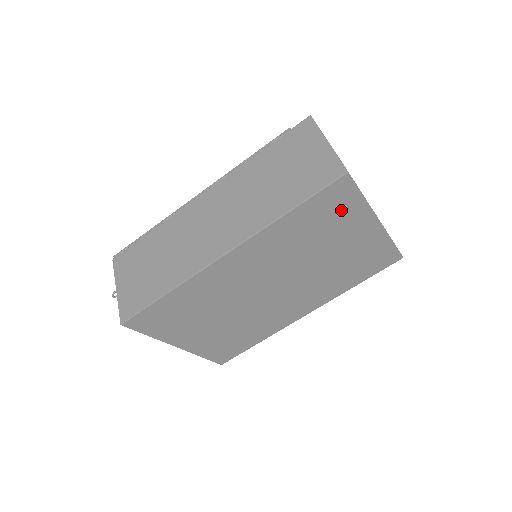
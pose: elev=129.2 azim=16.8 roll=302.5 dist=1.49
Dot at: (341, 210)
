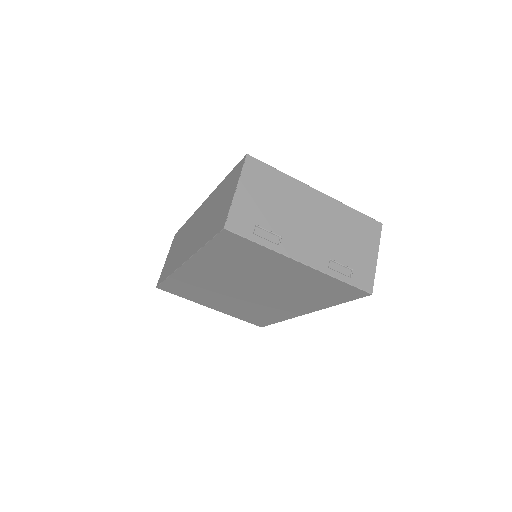
Dot at: (249, 251)
